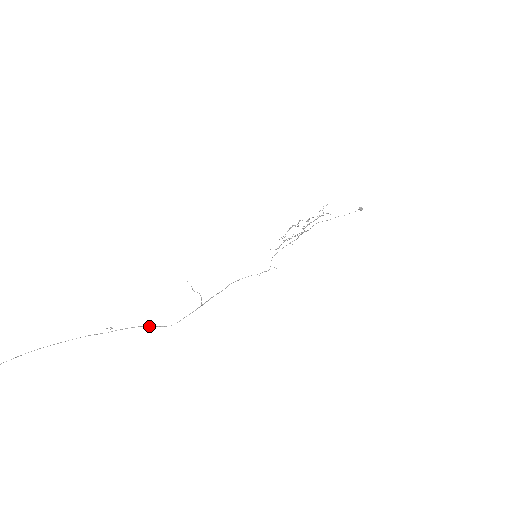
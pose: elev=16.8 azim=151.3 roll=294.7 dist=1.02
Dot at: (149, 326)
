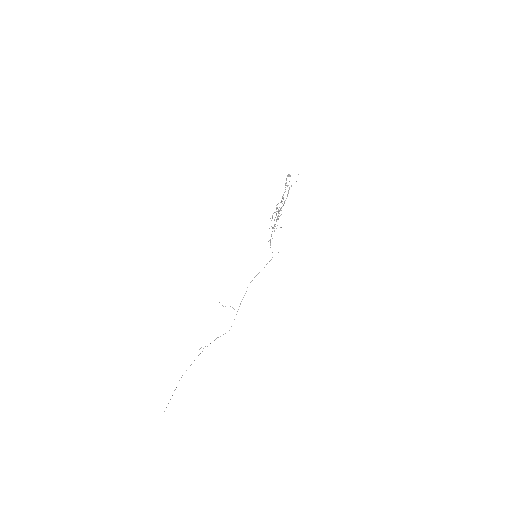
Dot at: occluded
